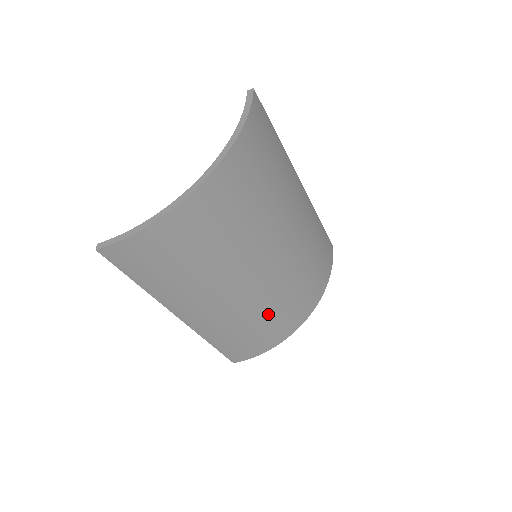
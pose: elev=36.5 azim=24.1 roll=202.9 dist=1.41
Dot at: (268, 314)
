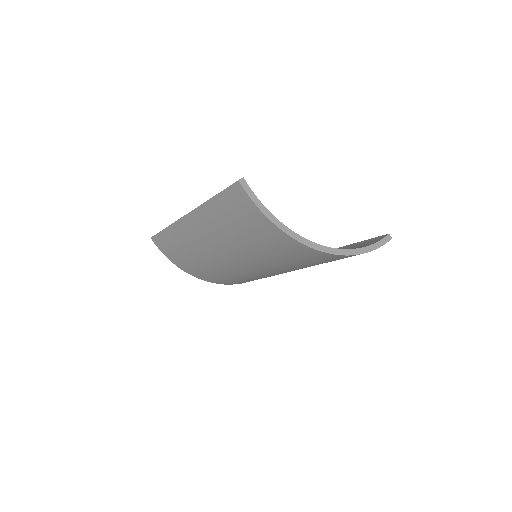
Dot at: (209, 268)
